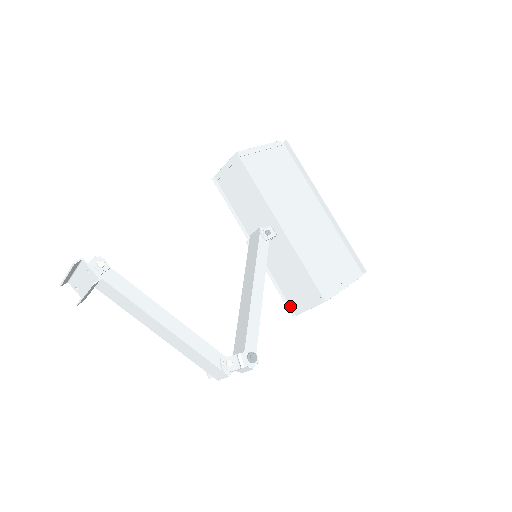
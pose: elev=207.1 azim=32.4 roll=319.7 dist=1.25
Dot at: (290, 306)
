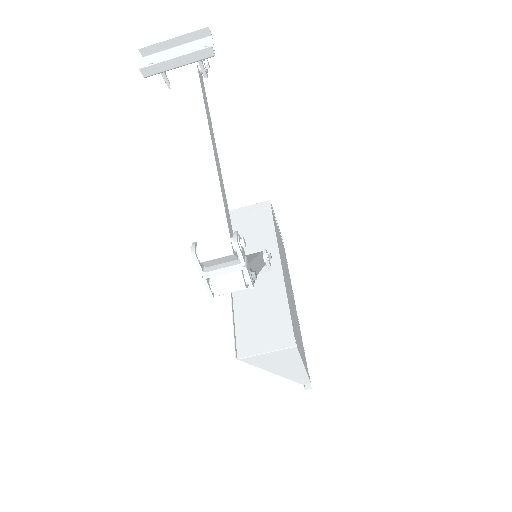
Dot at: (236, 346)
